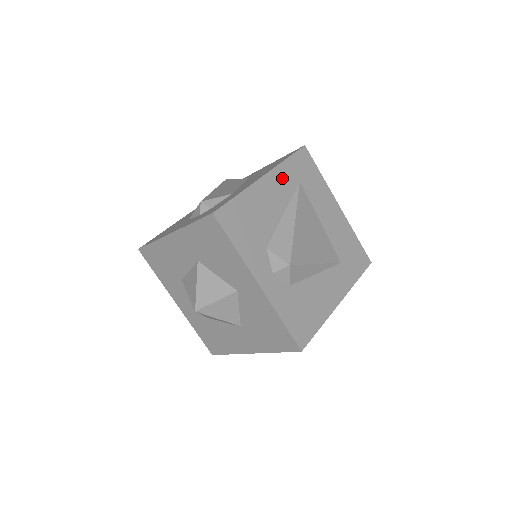
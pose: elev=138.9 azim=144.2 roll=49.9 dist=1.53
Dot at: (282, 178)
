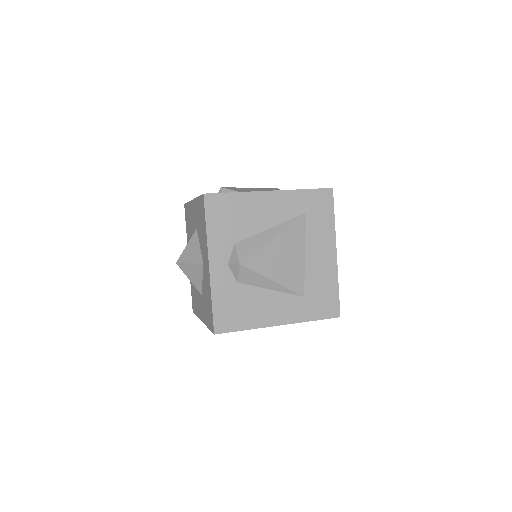
Dot at: (289, 201)
